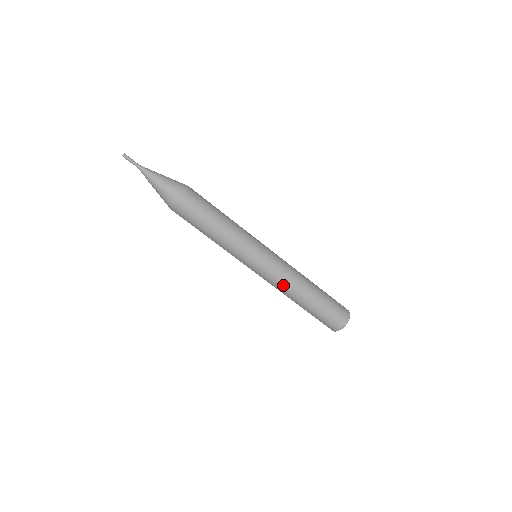
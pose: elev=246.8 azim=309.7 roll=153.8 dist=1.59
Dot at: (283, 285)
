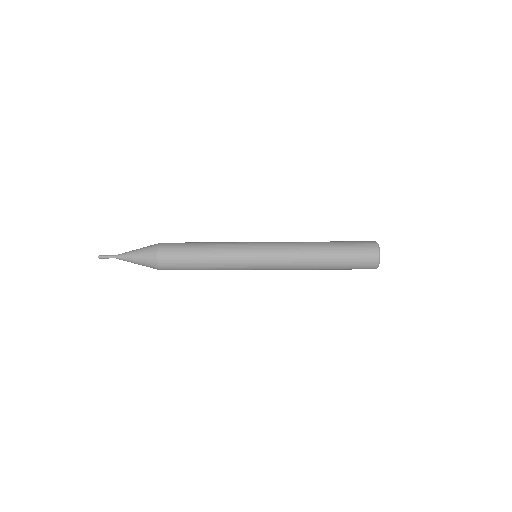
Dot at: occluded
